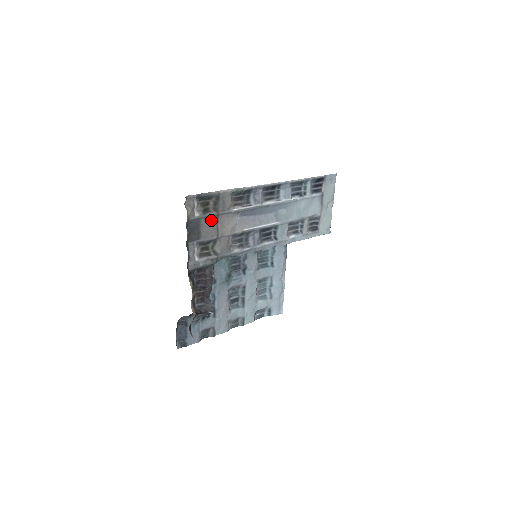
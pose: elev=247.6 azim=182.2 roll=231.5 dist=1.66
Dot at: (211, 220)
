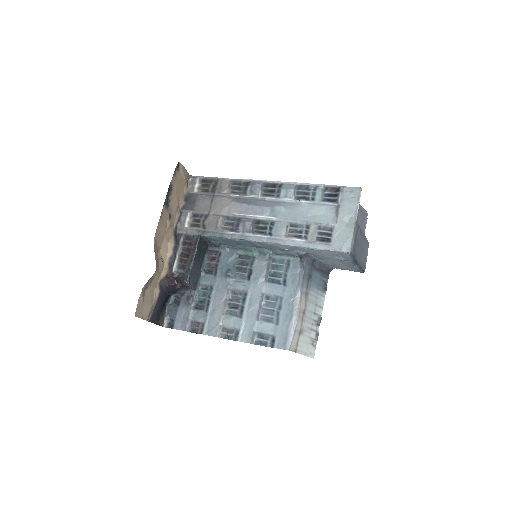
Dot at: (207, 198)
